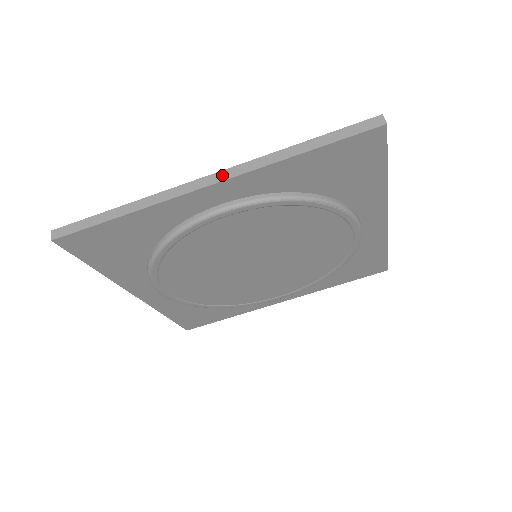
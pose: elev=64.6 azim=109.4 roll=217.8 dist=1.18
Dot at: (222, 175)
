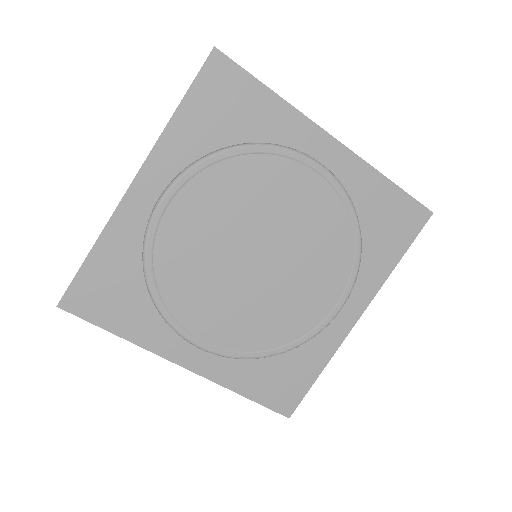
Dot at: (139, 170)
